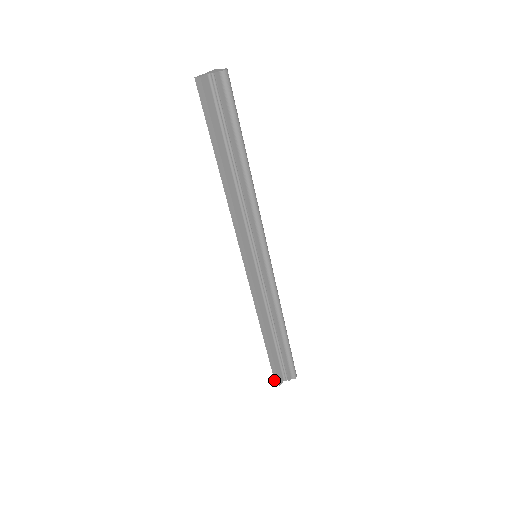
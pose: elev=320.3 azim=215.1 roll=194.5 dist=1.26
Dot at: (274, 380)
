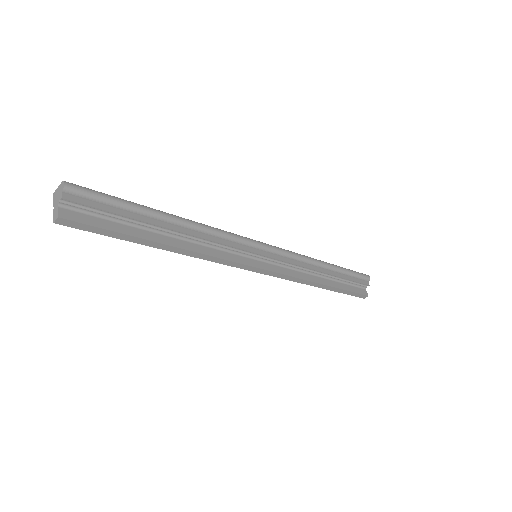
Dot at: occluded
